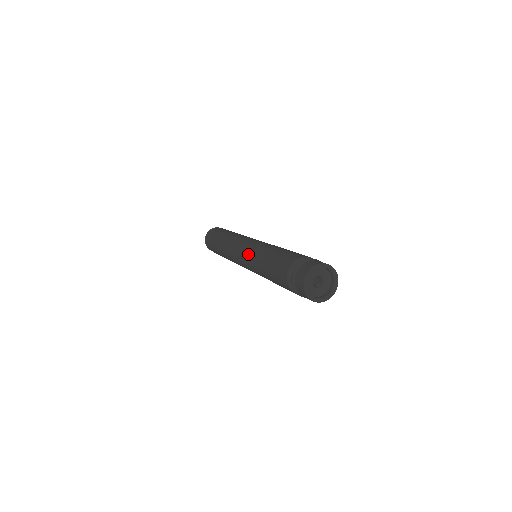
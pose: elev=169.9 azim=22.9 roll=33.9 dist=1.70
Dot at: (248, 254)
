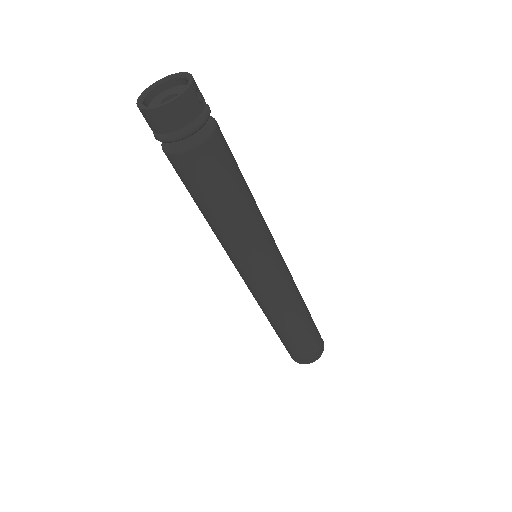
Dot at: occluded
